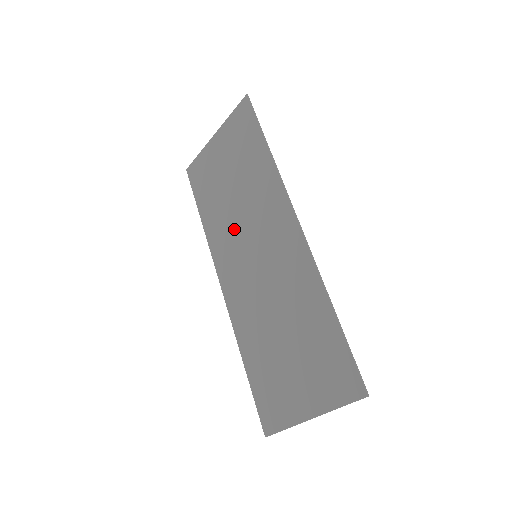
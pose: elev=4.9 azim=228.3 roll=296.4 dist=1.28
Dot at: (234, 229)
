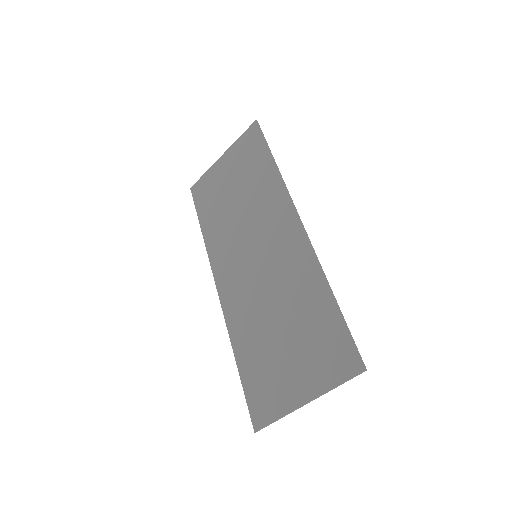
Dot at: (235, 234)
